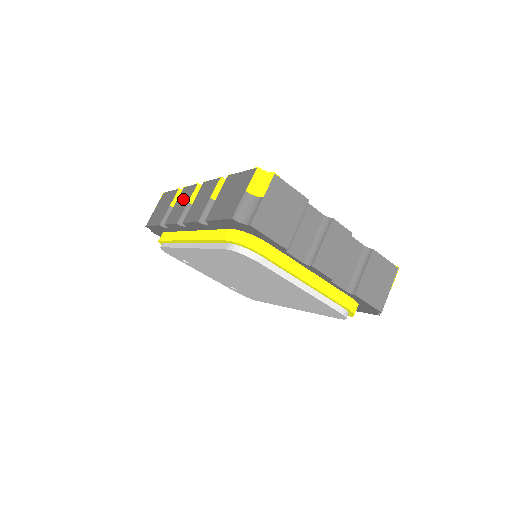
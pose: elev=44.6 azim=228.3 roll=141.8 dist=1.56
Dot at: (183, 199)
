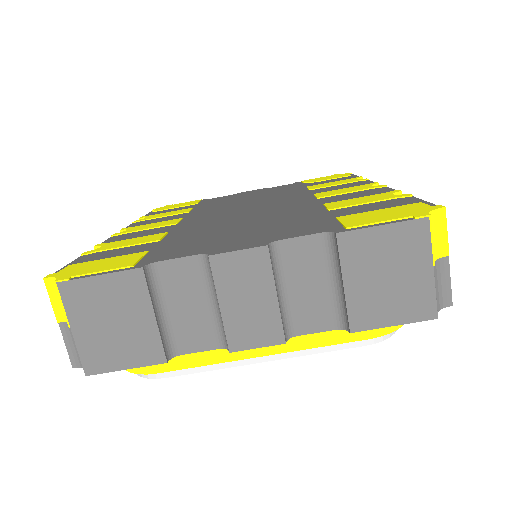
Dot at: occluded
